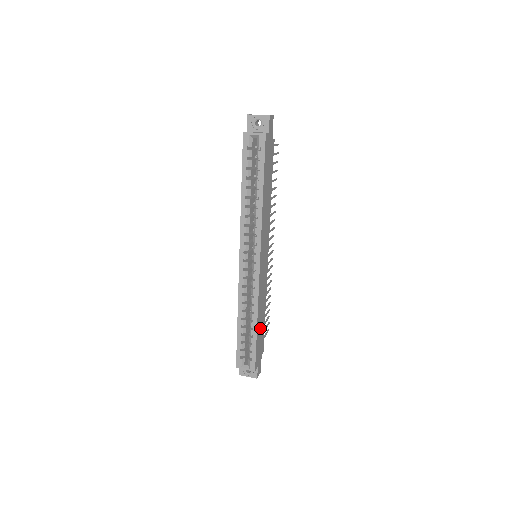
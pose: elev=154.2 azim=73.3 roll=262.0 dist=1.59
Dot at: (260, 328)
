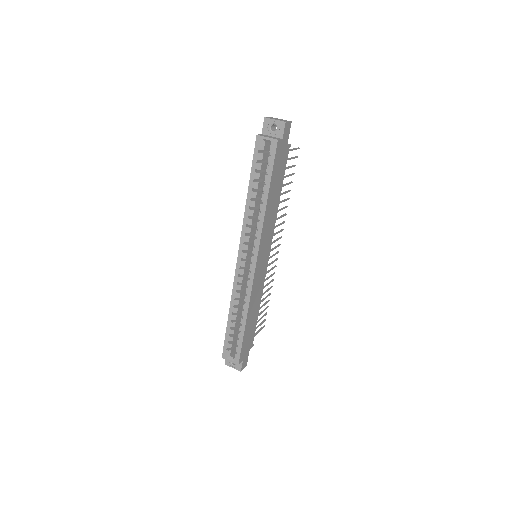
Dot at: (250, 325)
